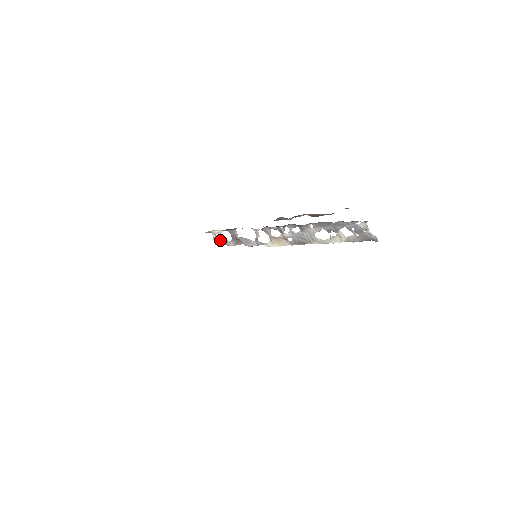
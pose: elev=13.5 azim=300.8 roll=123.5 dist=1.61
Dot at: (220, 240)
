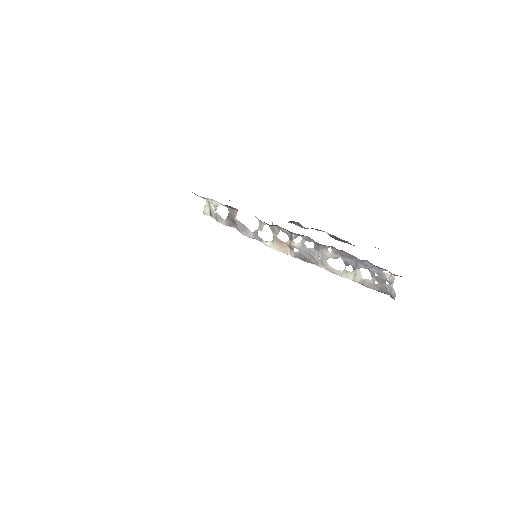
Dot at: (212, 212)
